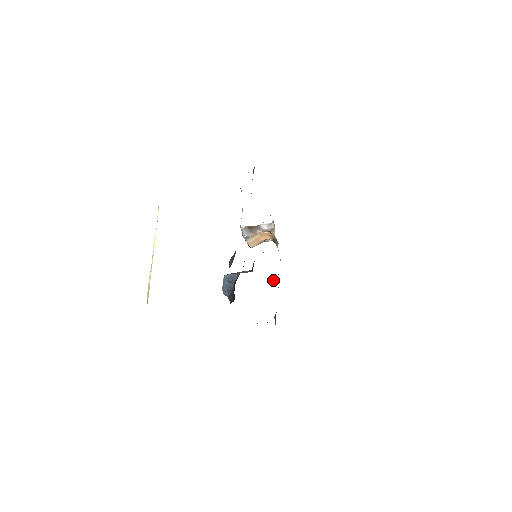
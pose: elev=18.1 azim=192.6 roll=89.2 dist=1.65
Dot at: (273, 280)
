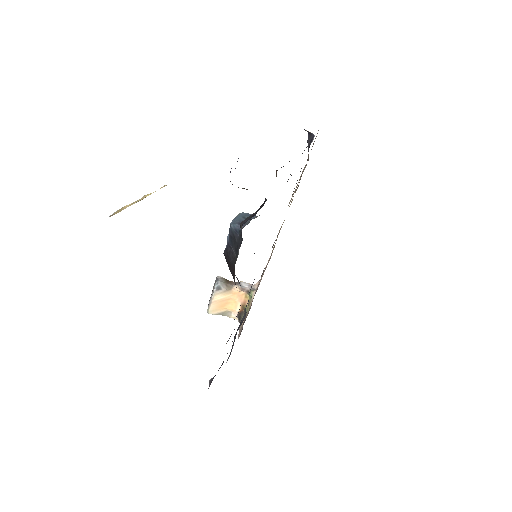
Dot at: (243, 318)
